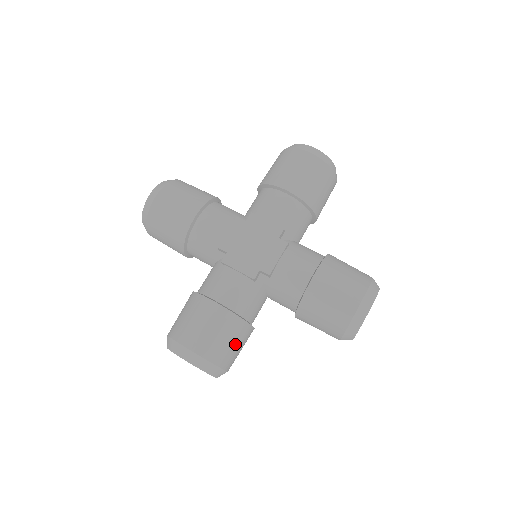
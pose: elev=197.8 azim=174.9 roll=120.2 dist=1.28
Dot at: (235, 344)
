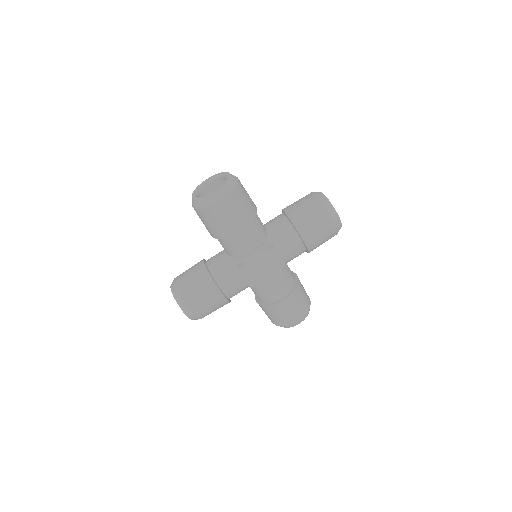
Dot at: occluded
